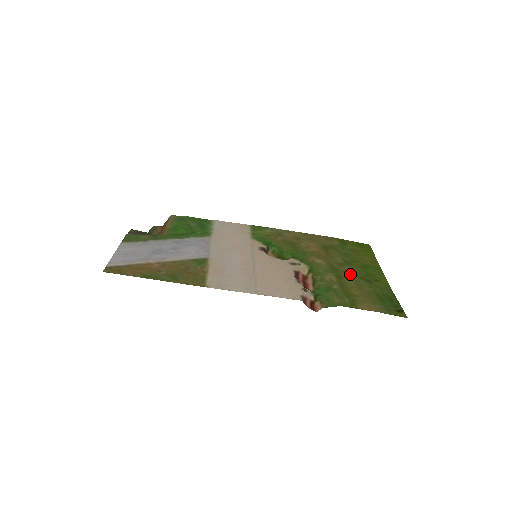
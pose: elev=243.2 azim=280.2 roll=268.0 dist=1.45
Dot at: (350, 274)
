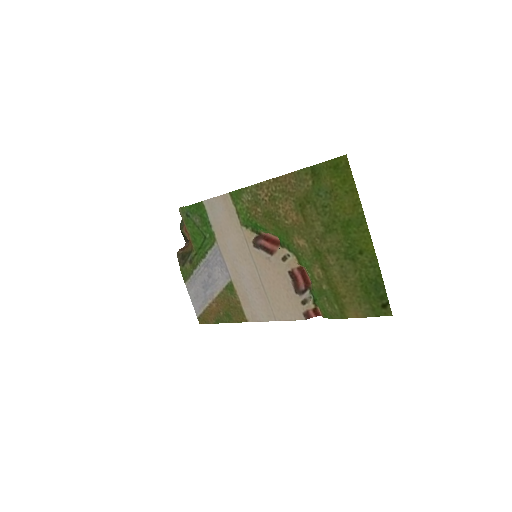
Dot at: (333, 255)
